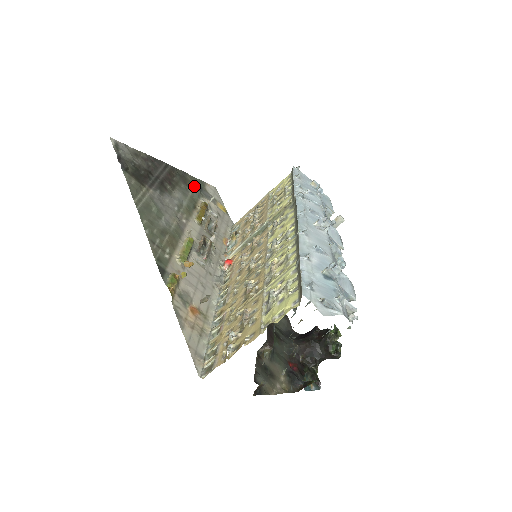
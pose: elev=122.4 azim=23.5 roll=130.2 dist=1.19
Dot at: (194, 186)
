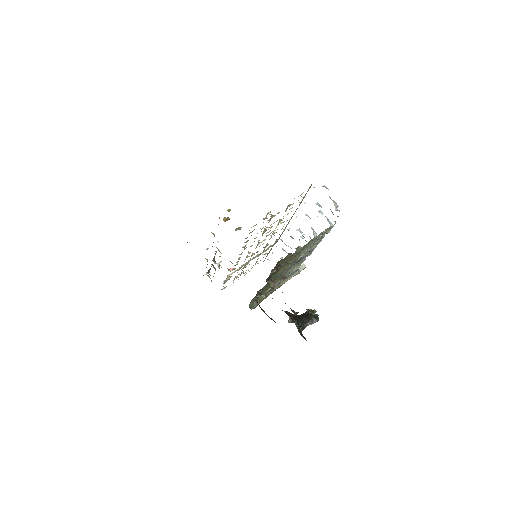
Dot at: occluded
